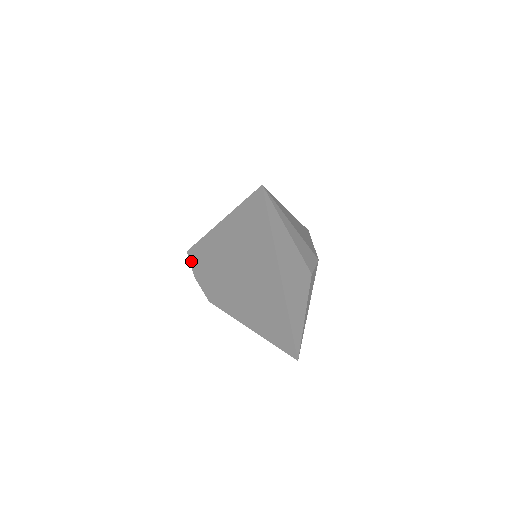
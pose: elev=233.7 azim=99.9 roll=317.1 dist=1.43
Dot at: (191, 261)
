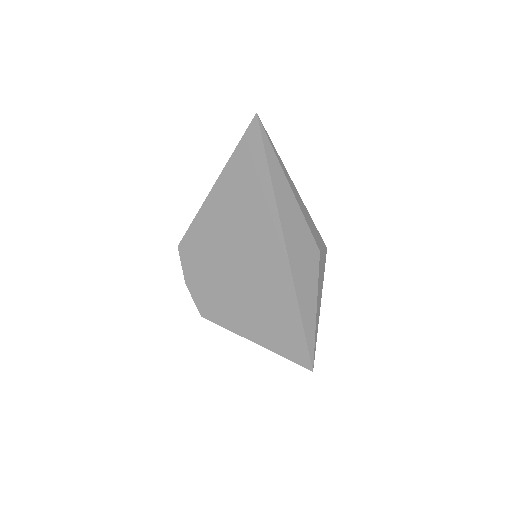
Dot at: (182, 259)
